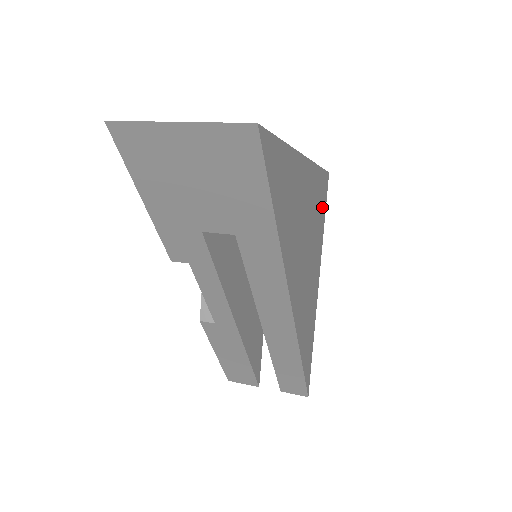
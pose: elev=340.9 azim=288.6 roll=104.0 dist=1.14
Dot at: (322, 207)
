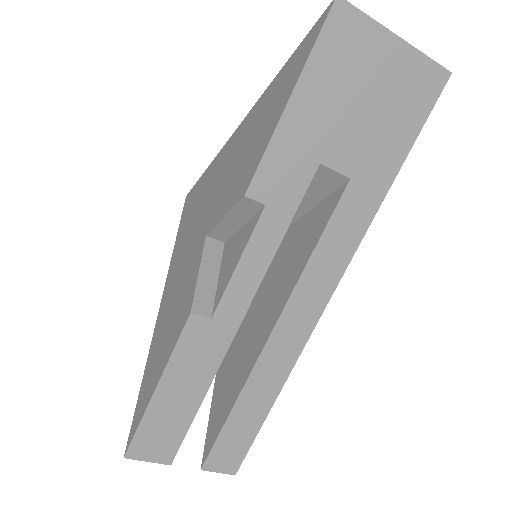
Dot at: occluded
